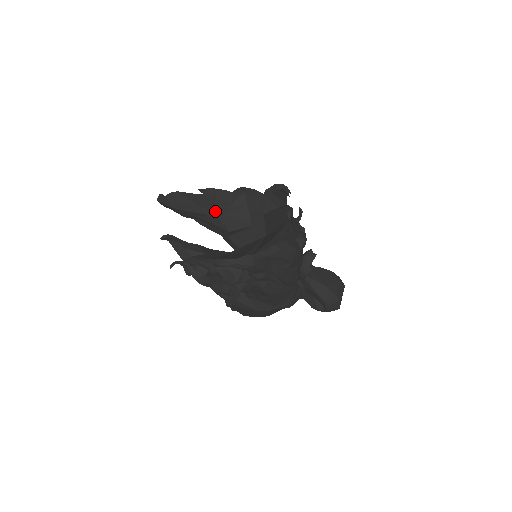
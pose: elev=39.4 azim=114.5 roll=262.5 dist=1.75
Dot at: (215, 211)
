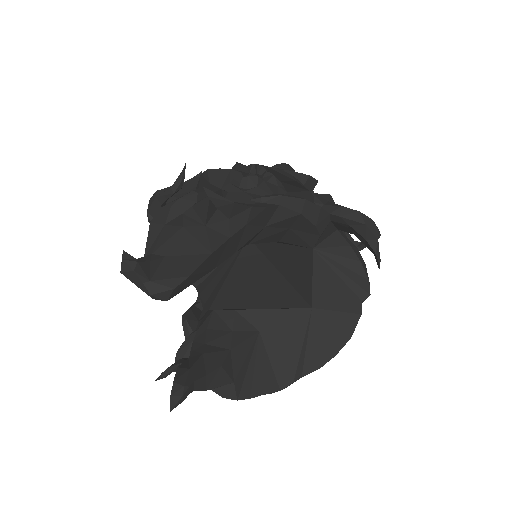
Dot at: (236, 251)
